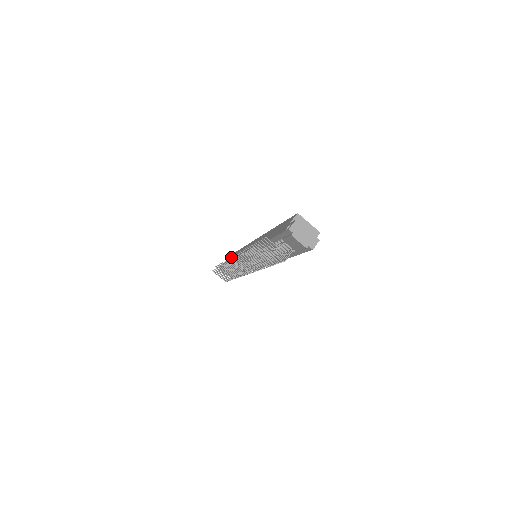
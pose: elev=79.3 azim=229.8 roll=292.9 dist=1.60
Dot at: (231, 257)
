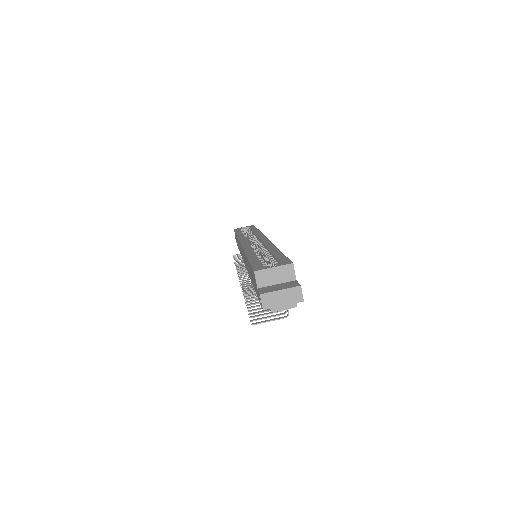
Dot at: occluded
